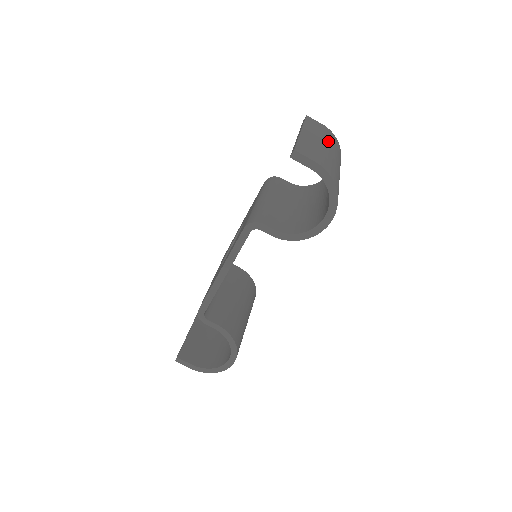
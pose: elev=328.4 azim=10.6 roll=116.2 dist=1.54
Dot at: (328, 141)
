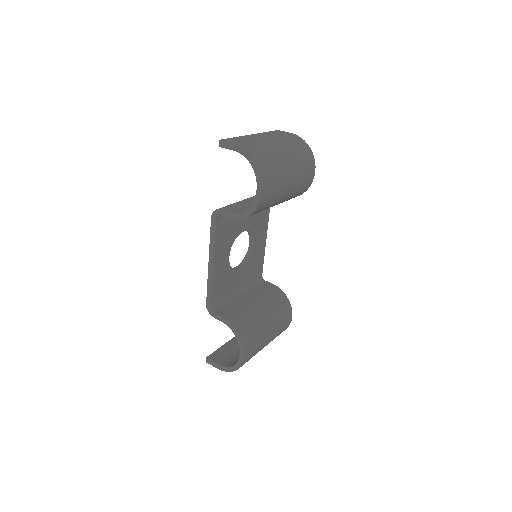
Dot at: (280, 139)
